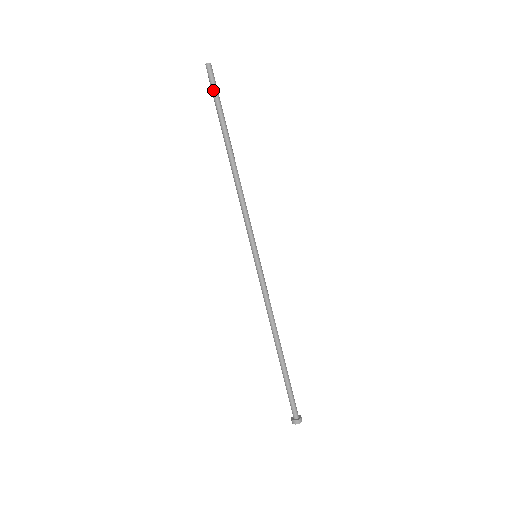
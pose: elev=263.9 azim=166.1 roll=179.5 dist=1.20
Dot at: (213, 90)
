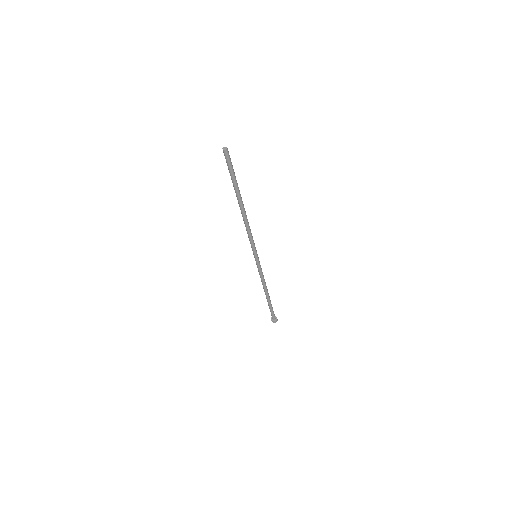
Dot at: (231, 168)
